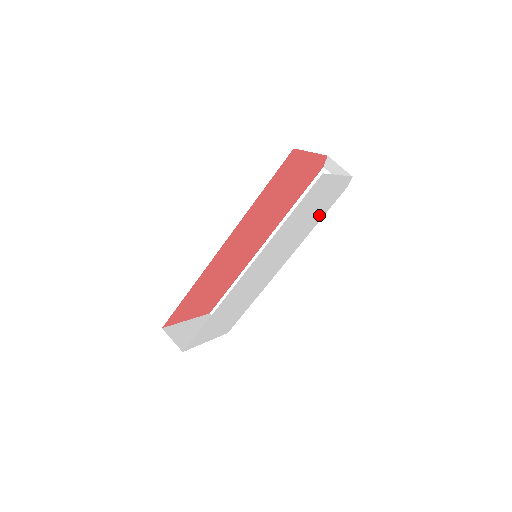
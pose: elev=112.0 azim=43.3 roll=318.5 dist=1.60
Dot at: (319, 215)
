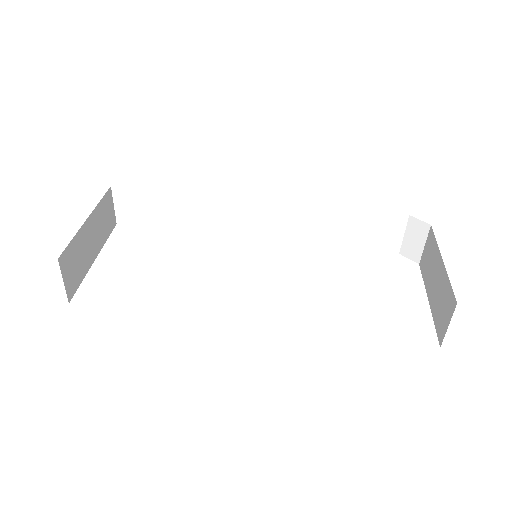
Dot at: occluded
